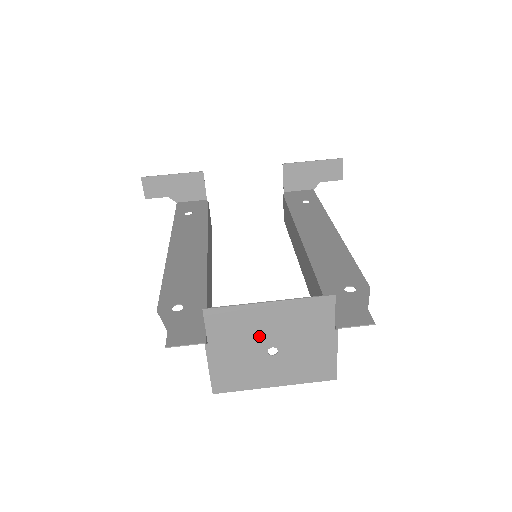
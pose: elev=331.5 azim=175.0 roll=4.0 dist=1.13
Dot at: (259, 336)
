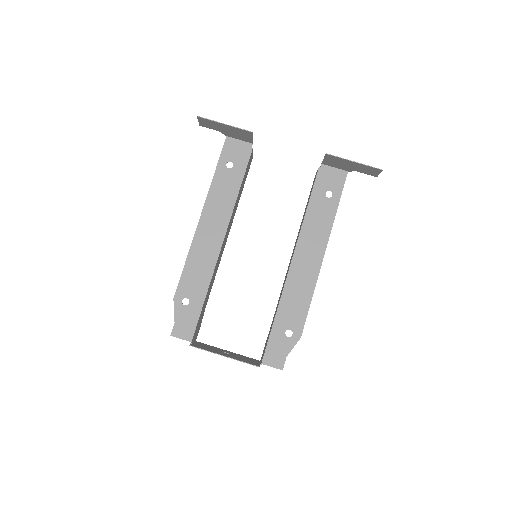
Dot at: (219, 352)
